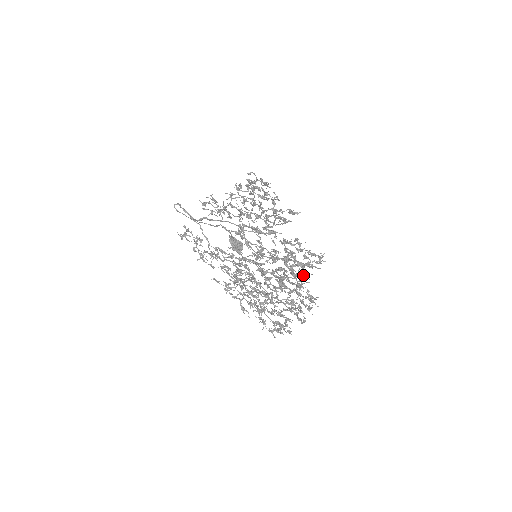
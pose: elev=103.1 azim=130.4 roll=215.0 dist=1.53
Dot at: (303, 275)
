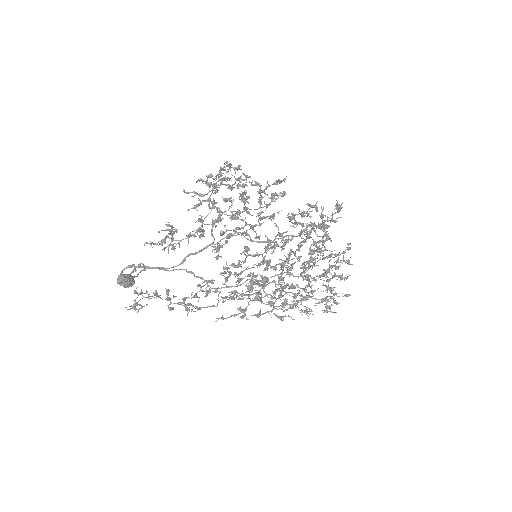
Dot at: (325, 236)
